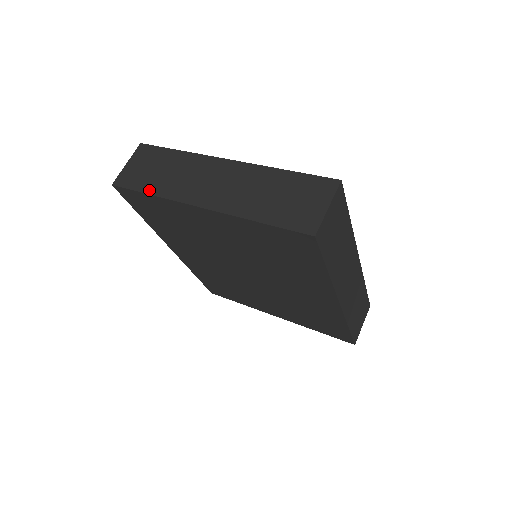
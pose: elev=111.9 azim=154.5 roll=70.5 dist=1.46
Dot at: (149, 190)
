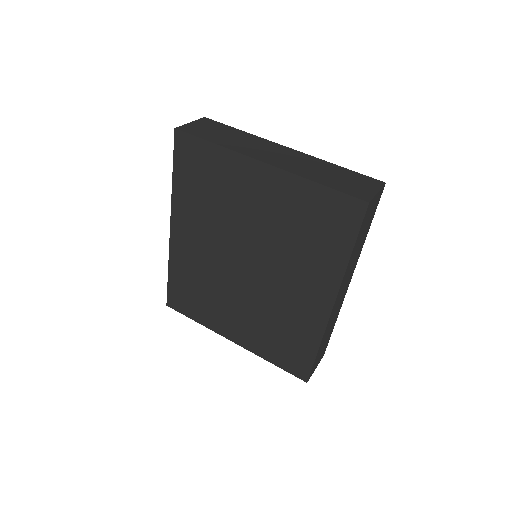
Dot at: (213, 141)
